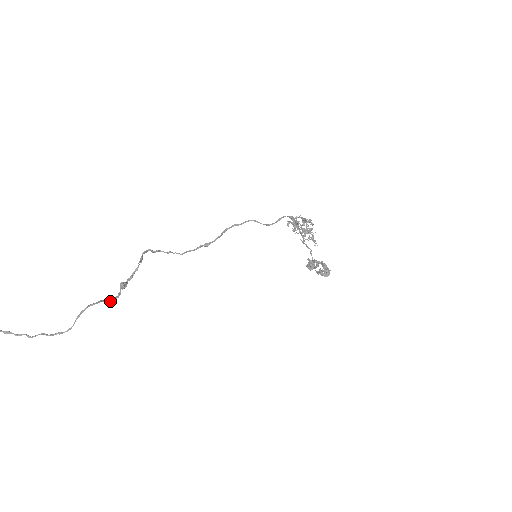
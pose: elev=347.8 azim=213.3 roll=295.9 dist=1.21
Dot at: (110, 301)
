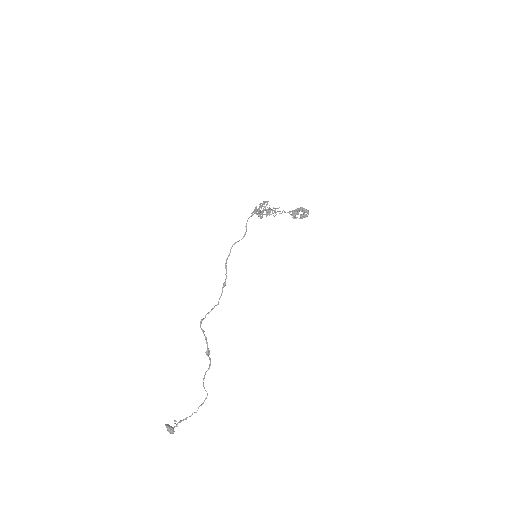
Dot at: (209, 368)
